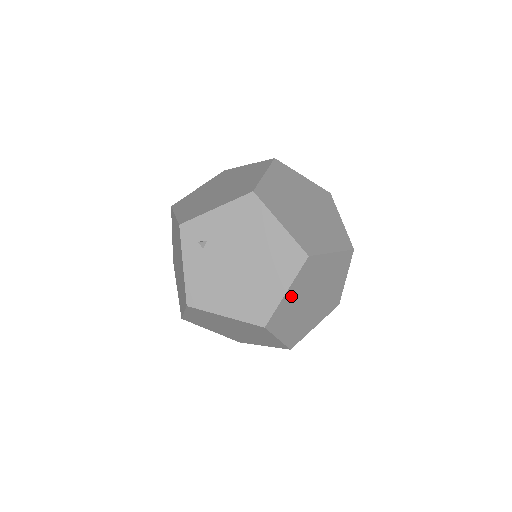
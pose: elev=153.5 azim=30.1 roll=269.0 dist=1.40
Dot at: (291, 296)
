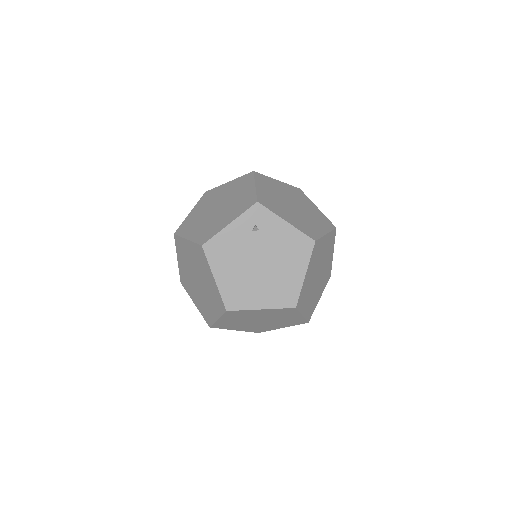
Dot at: (259, 312)
